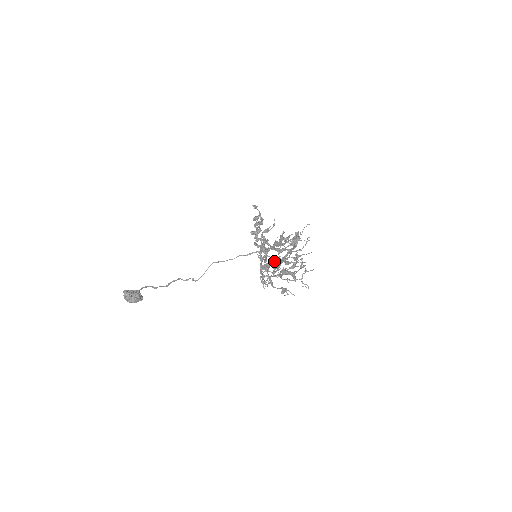
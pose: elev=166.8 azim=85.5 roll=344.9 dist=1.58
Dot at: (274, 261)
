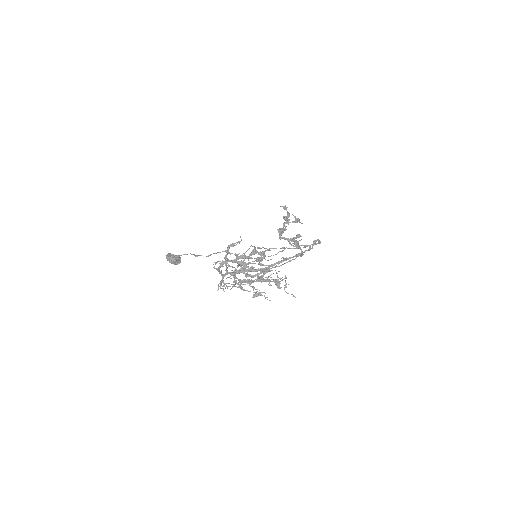
Dot at: occluded
